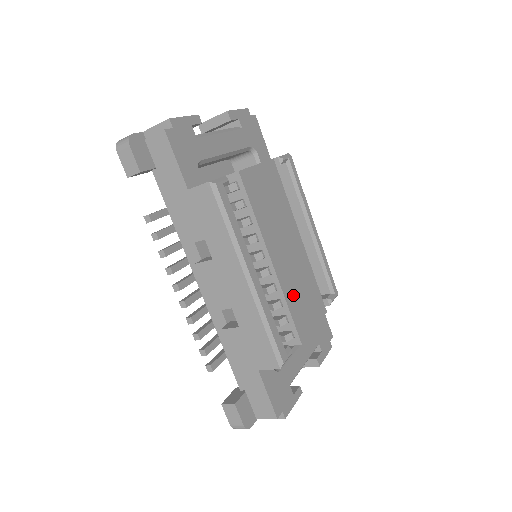
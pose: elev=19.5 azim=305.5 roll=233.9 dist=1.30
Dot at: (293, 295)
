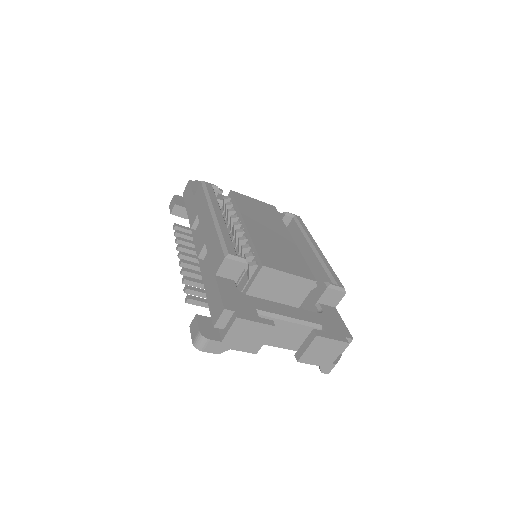
Dot at: (265, 246)
